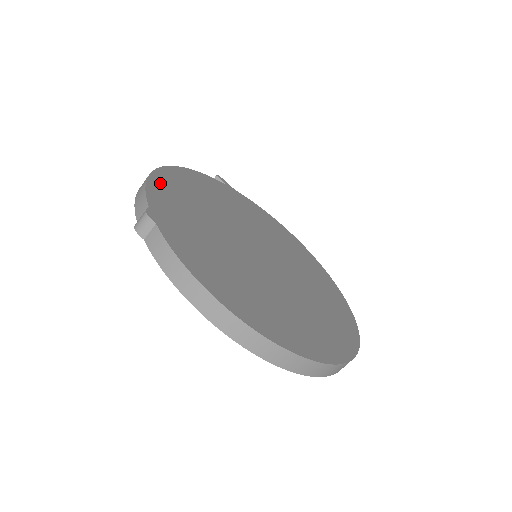
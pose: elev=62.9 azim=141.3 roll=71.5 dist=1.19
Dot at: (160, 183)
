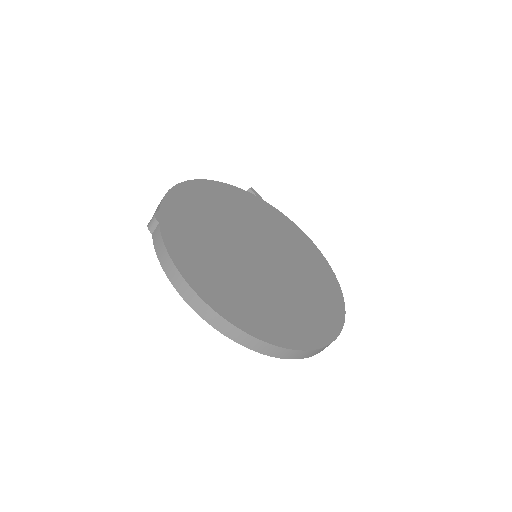
Dot at: (181, 193)
